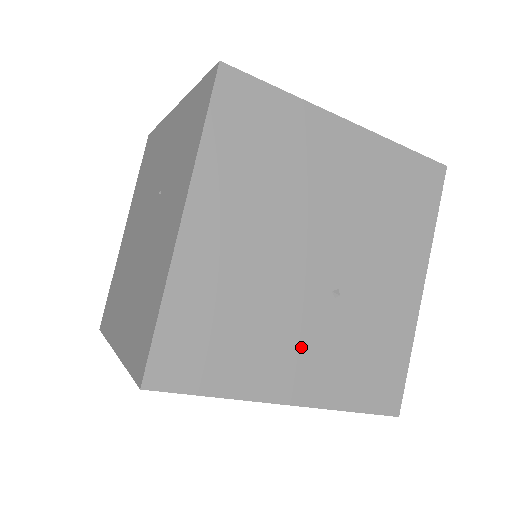
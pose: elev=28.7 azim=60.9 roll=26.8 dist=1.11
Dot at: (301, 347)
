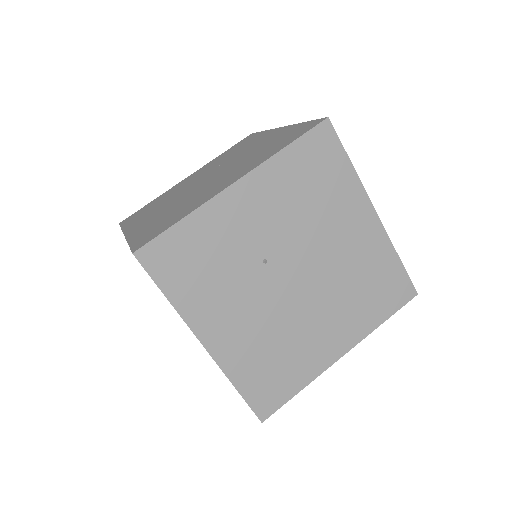
Dot at: occluded
